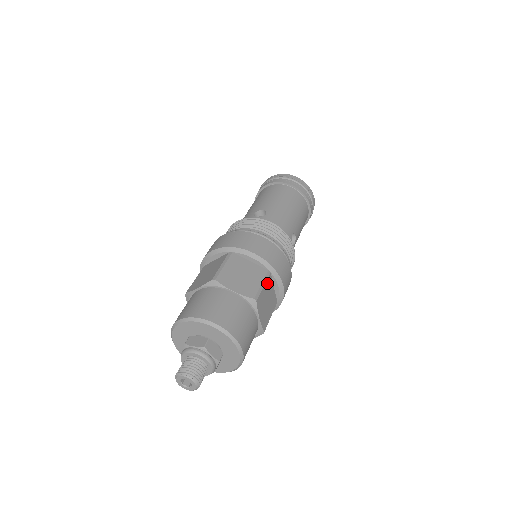
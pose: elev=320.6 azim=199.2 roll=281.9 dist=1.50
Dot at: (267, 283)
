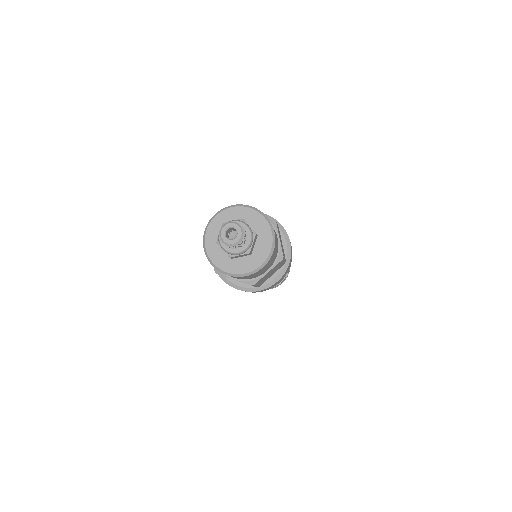
Dot at: occluded
